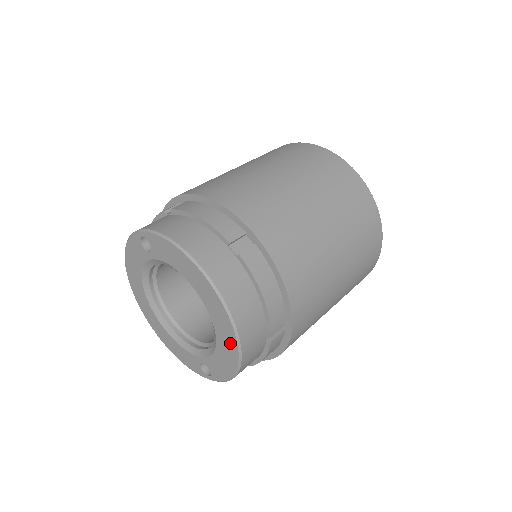
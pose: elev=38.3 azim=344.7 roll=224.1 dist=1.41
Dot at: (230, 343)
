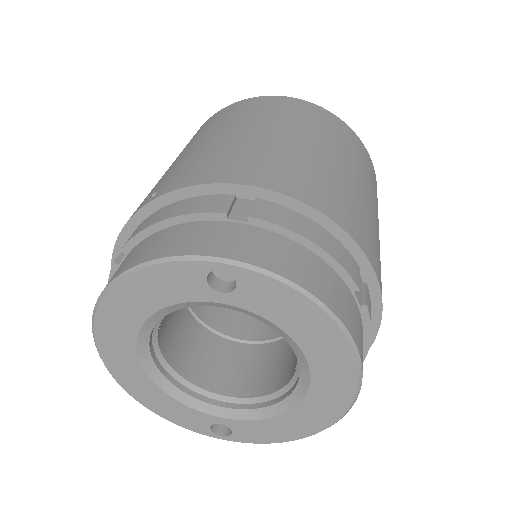
Dot at: (324, 416)
